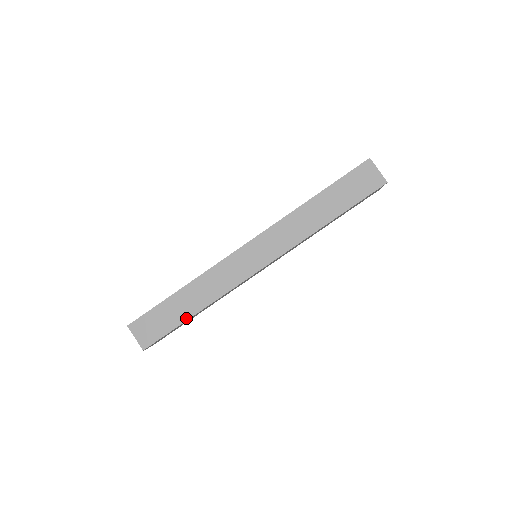
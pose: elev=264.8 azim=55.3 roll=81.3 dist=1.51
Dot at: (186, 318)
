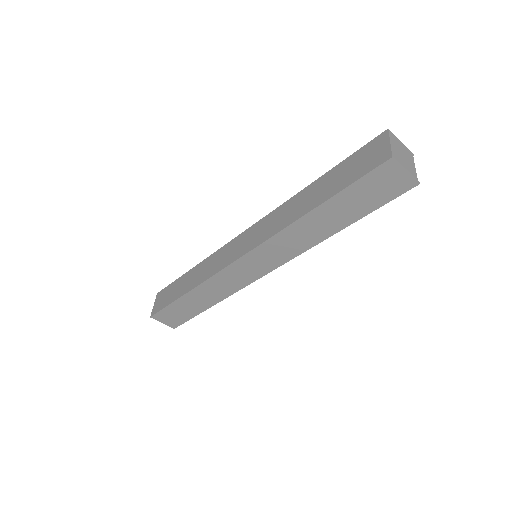
Dot at: (202, 310)
